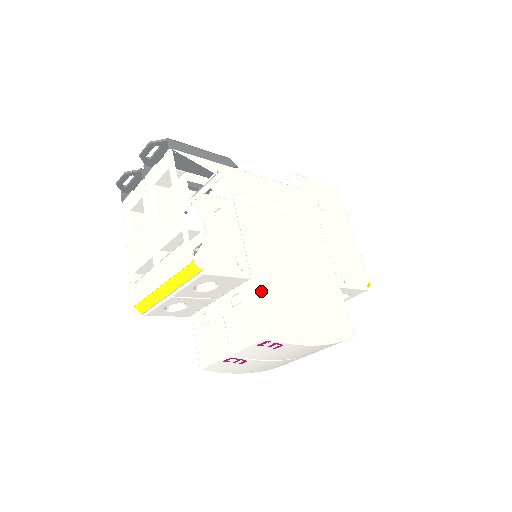
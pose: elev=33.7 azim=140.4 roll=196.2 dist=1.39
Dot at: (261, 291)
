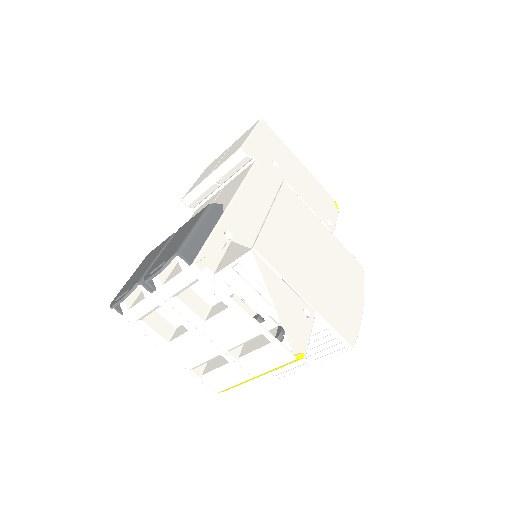
Dot at: (326, 315)
